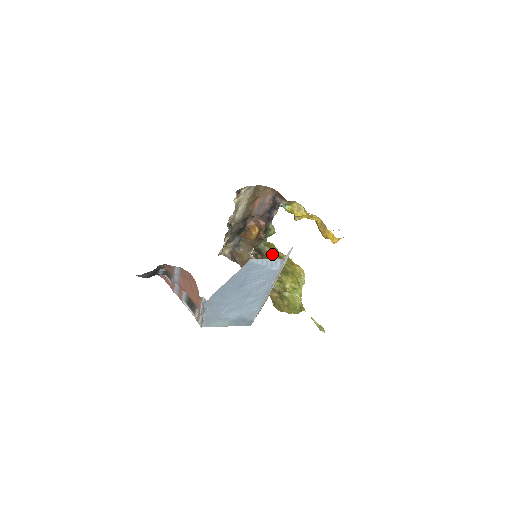
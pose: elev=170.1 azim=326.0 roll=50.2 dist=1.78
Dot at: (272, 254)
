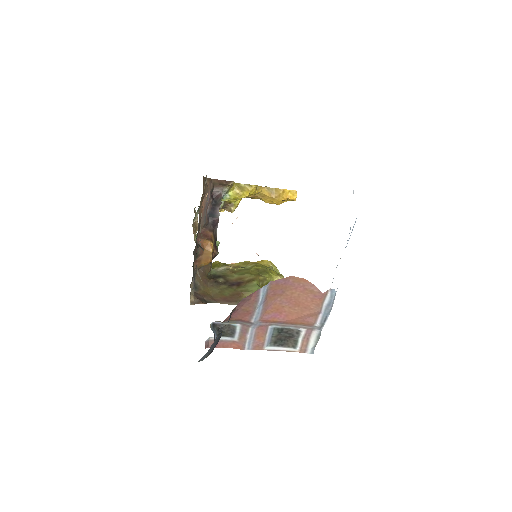
Dot at: (229, 269)
